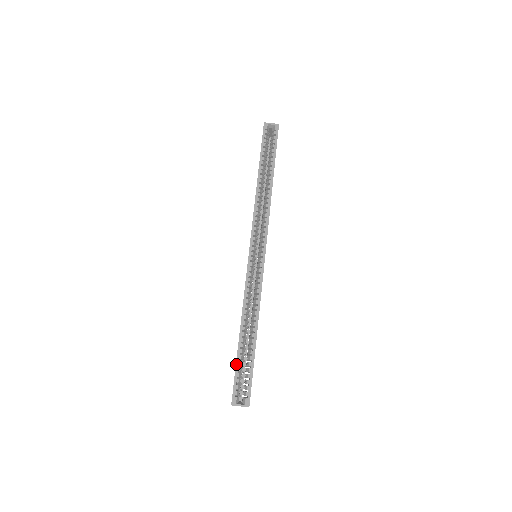
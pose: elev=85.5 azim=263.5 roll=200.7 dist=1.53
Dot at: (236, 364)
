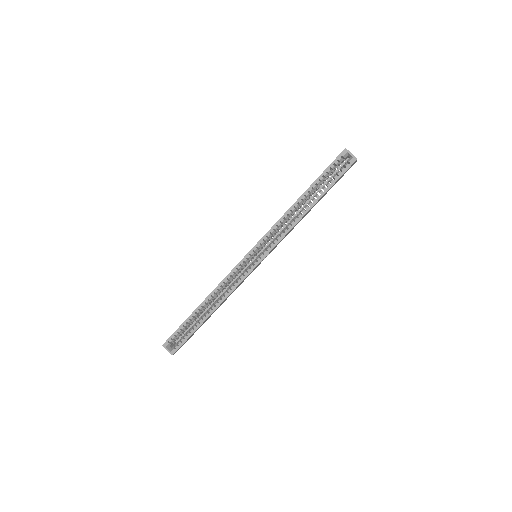
Dot at: (182, 323)
